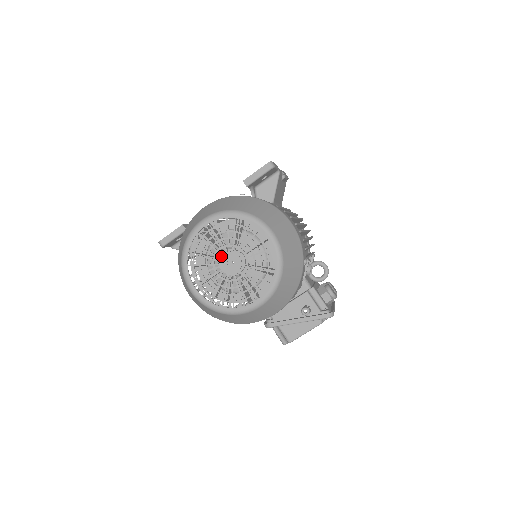
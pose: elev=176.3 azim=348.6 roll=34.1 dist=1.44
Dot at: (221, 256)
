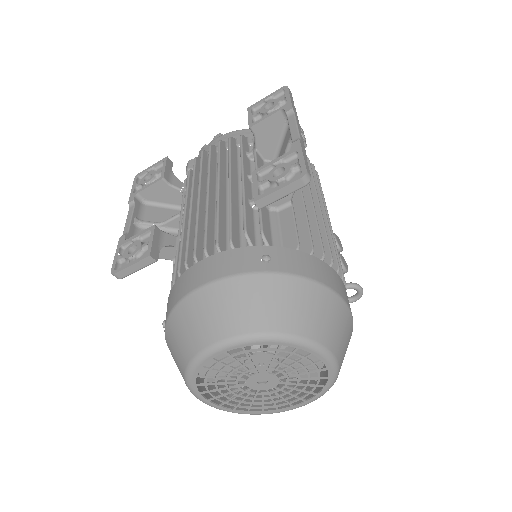
Dot at: (249, 377)
